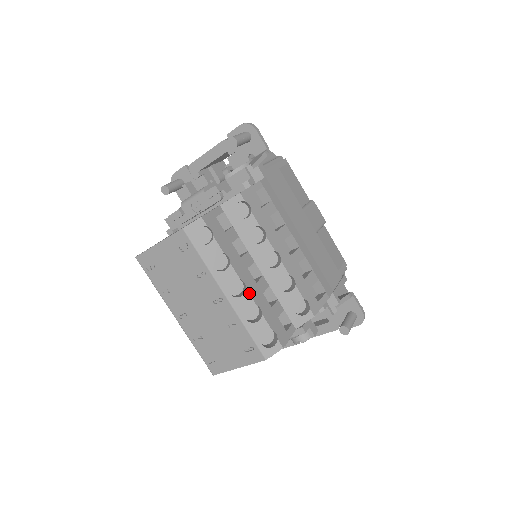
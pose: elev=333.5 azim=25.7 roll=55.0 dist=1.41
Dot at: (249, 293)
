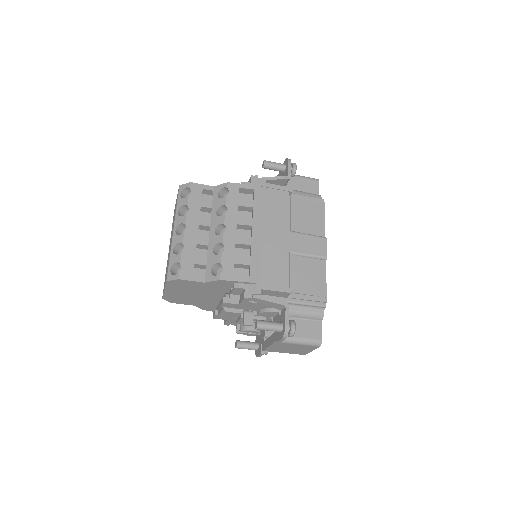
Dot at: (184, 235)
